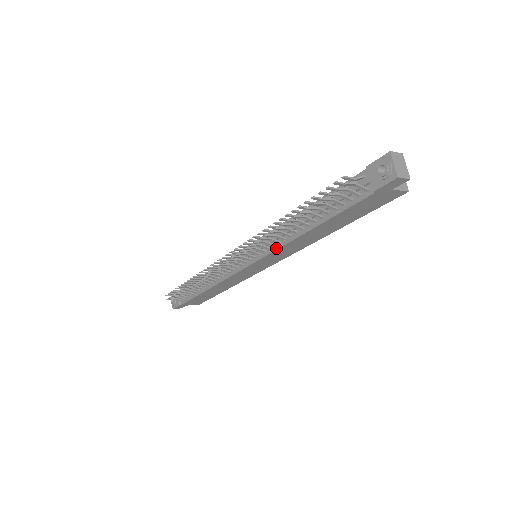
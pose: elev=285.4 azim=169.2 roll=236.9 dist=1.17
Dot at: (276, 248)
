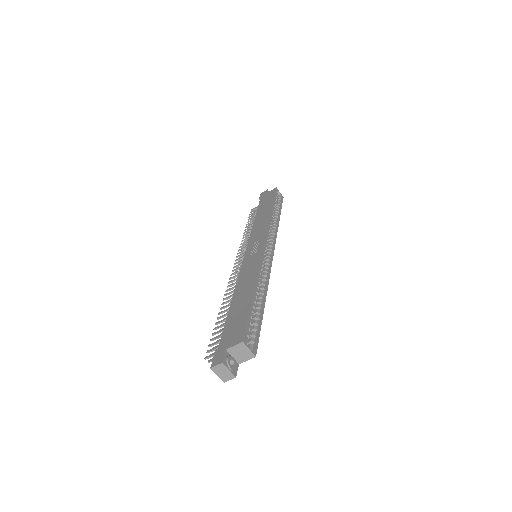
Dot at: occluded
